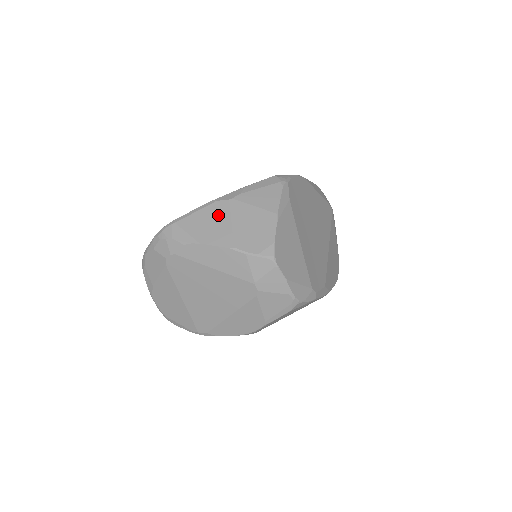
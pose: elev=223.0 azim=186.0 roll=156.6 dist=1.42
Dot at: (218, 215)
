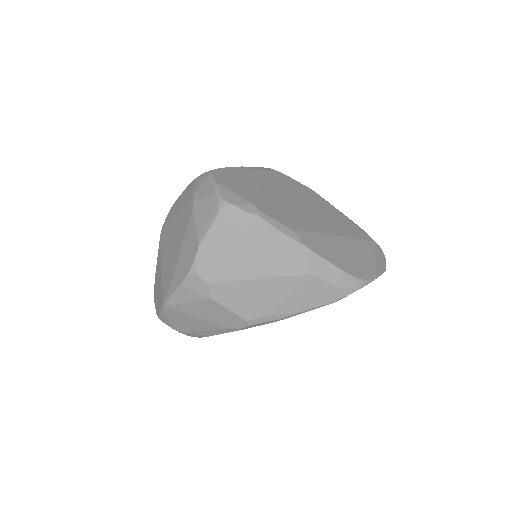
Dot at: occluded
